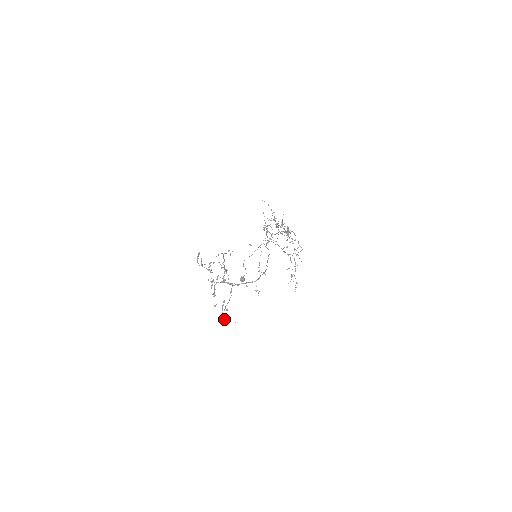
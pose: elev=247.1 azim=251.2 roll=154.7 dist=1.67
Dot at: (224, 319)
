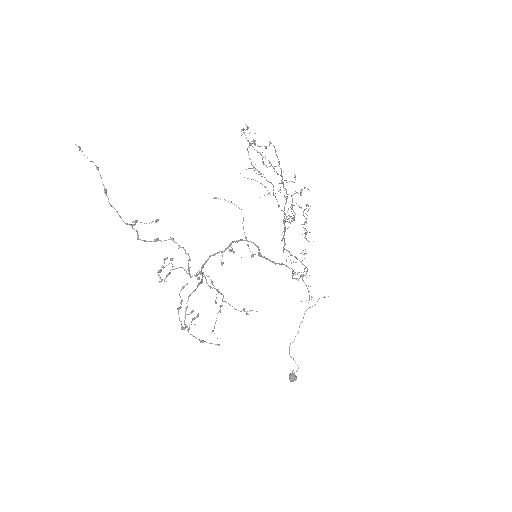
Dot at: (193, 336)
